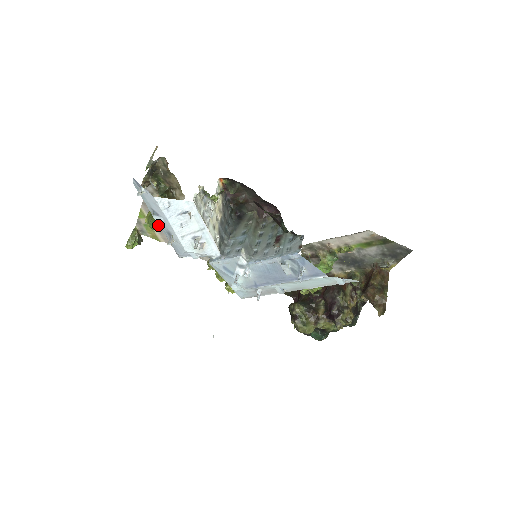
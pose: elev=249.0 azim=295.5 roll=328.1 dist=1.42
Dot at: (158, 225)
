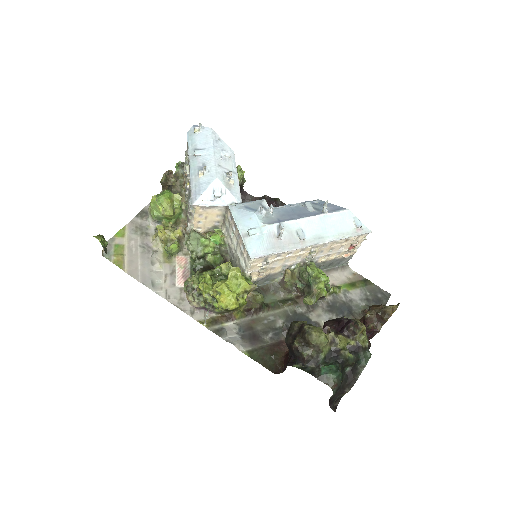
Dot at: (170, 195)
